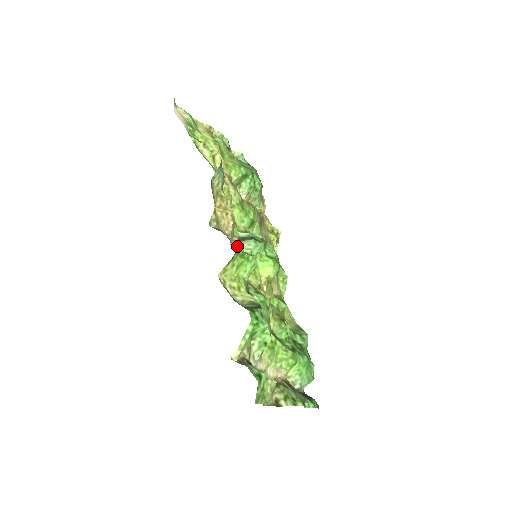
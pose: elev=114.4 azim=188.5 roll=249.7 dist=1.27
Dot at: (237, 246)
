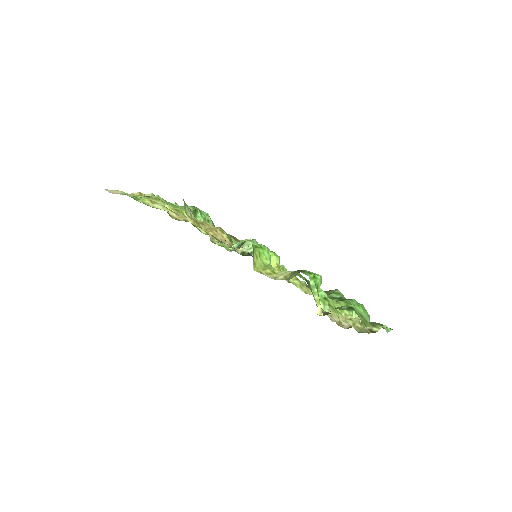
Dot at: (241, 252)
